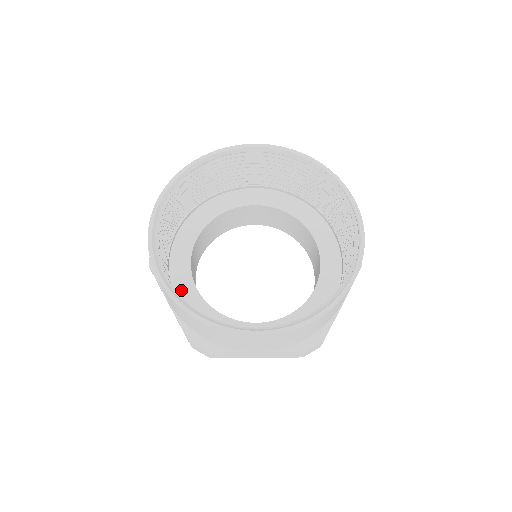
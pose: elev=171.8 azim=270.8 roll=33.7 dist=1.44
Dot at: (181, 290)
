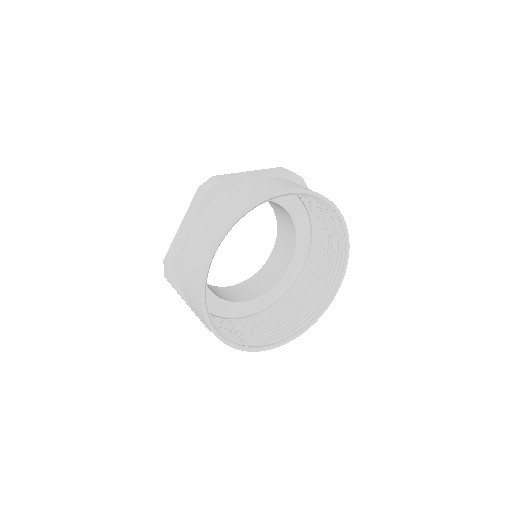
Dot at: occluded
